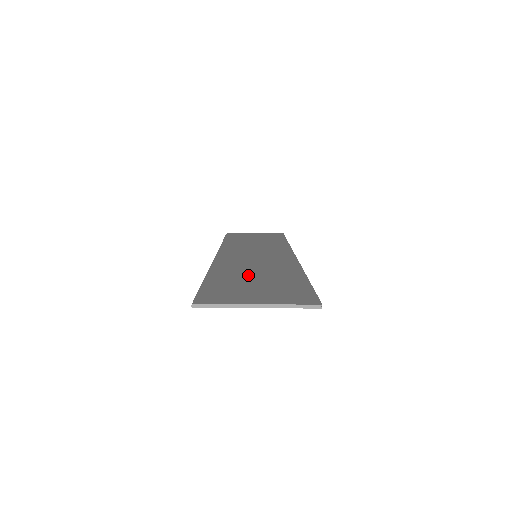
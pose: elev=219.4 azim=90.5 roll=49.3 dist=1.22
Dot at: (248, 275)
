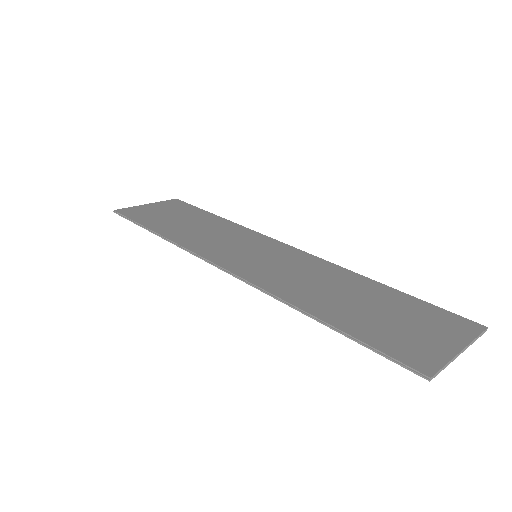
Dot at: (344, 300)
